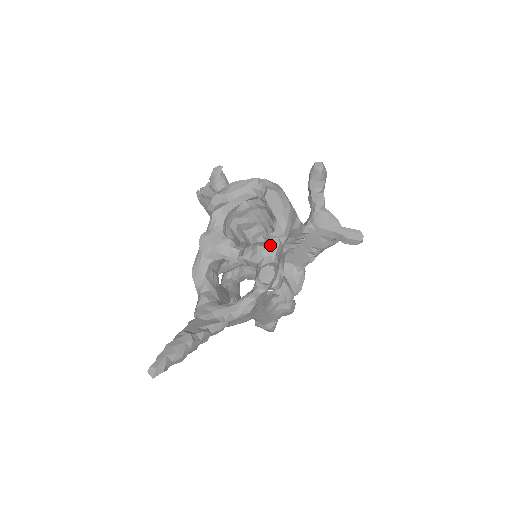
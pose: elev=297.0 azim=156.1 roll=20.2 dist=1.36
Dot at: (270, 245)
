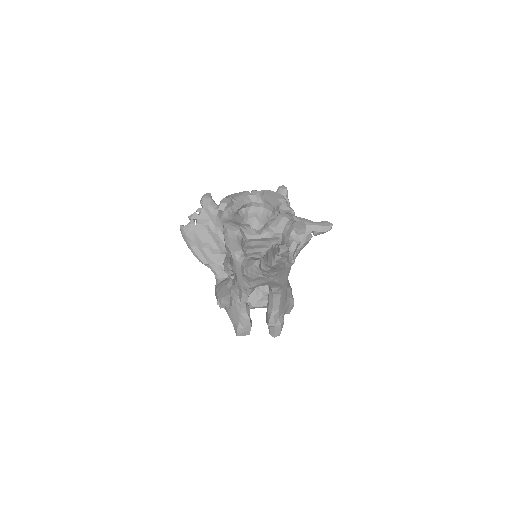
Dot at: (288, 214)
